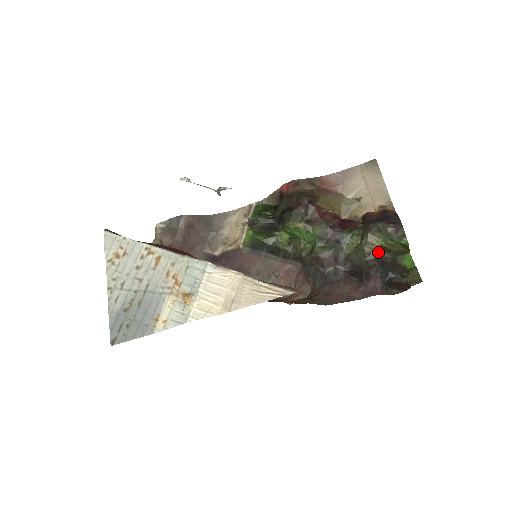
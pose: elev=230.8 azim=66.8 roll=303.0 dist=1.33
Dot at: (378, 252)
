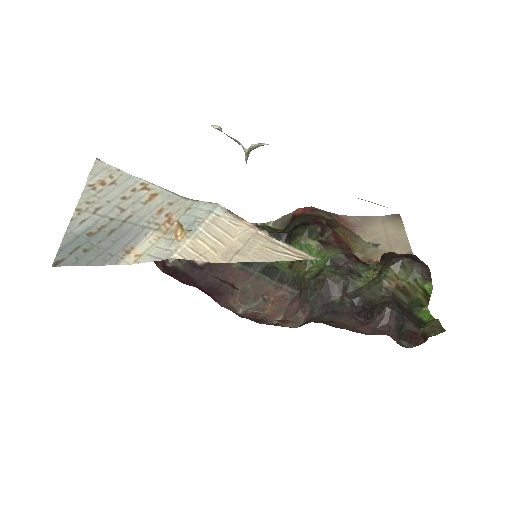
Dot at: (396, 290)
